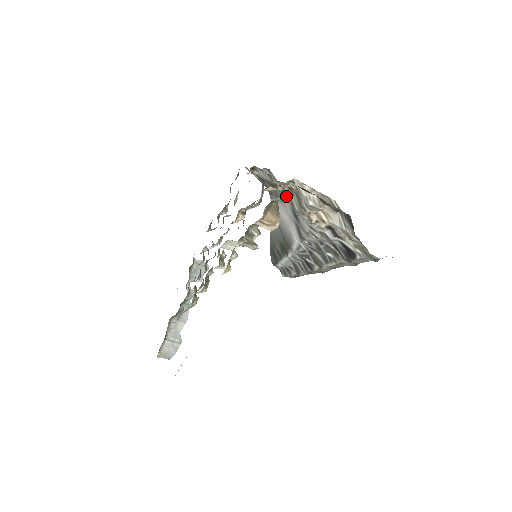
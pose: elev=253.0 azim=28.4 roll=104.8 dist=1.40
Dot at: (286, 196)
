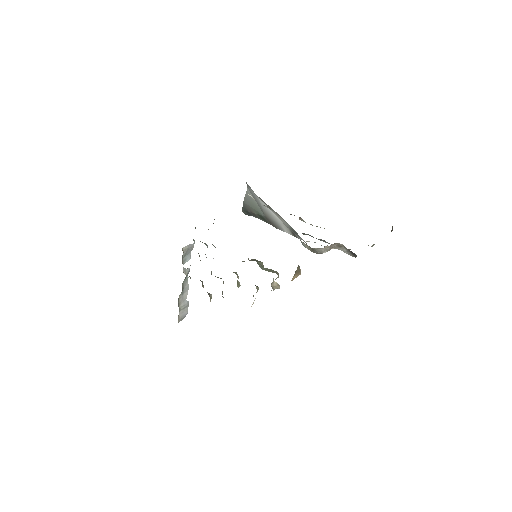
Dot at: (287, 223)
